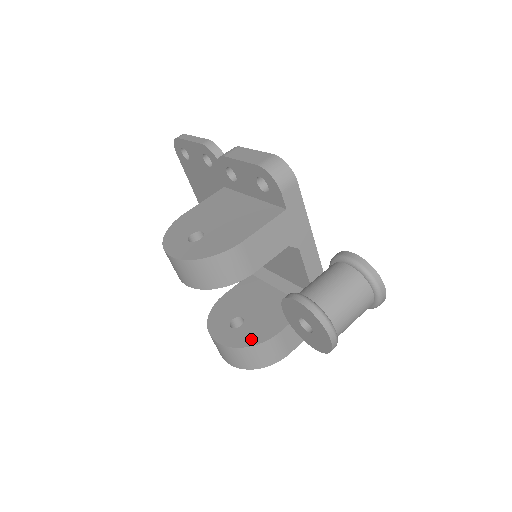
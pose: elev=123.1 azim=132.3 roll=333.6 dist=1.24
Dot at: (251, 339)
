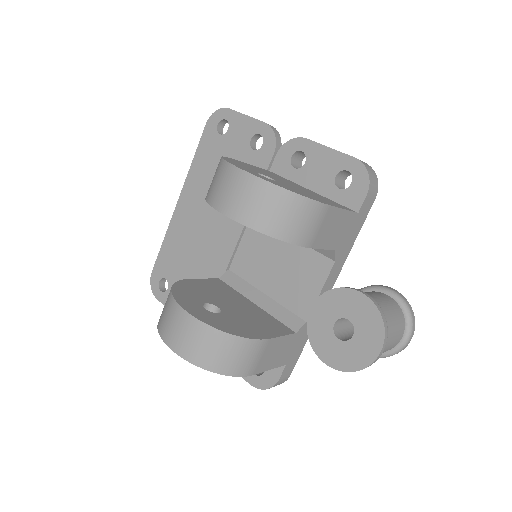
Dot at: (236, 329)
